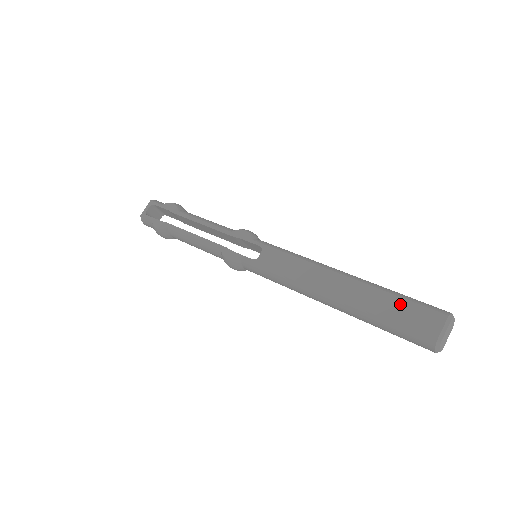
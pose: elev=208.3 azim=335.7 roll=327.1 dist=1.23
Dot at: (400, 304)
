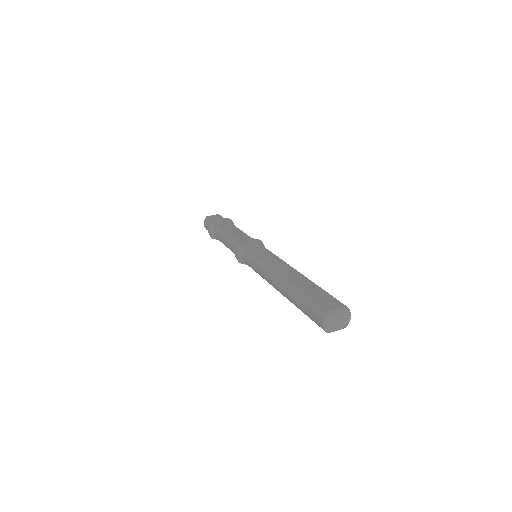
Dot at: (322, 293)
